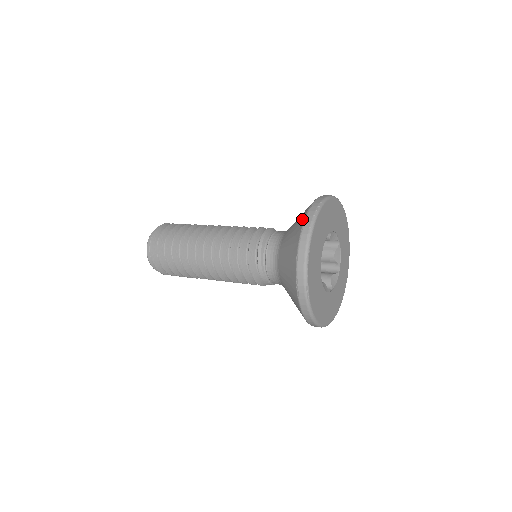
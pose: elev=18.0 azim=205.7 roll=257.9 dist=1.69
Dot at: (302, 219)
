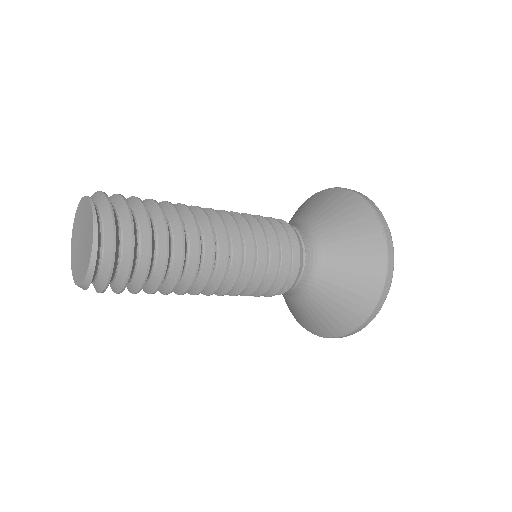
Dot at: (330, 191)
